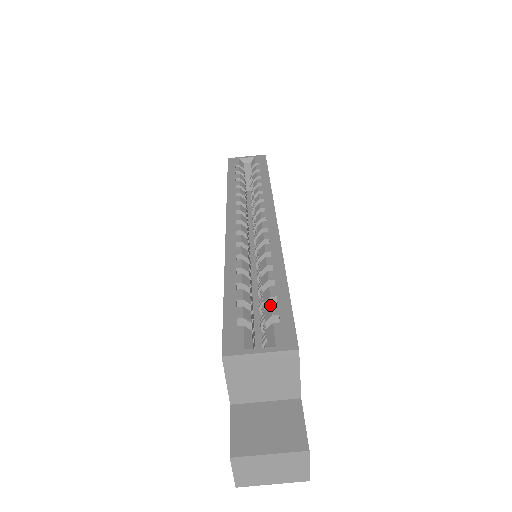
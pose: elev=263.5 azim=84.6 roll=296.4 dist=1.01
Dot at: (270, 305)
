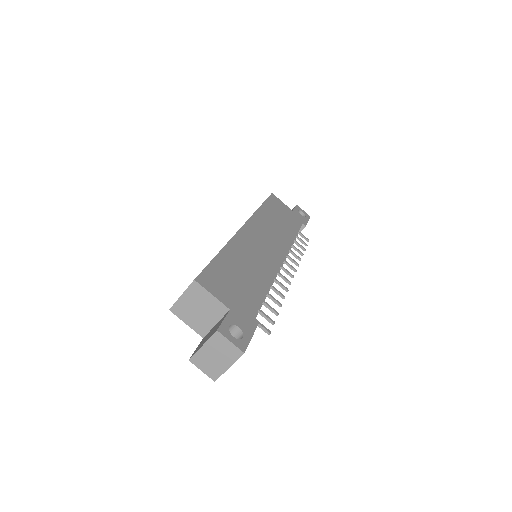
Dot at: occluded
